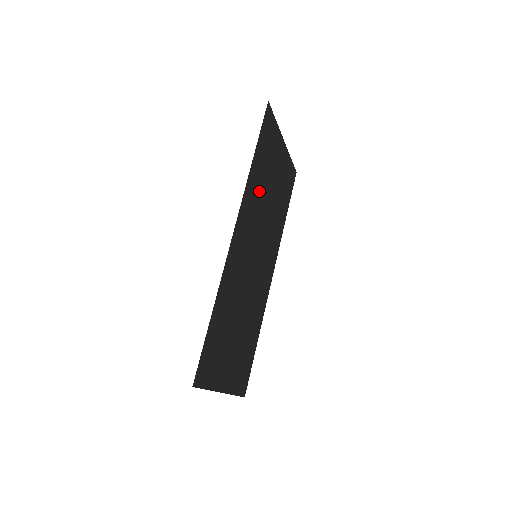
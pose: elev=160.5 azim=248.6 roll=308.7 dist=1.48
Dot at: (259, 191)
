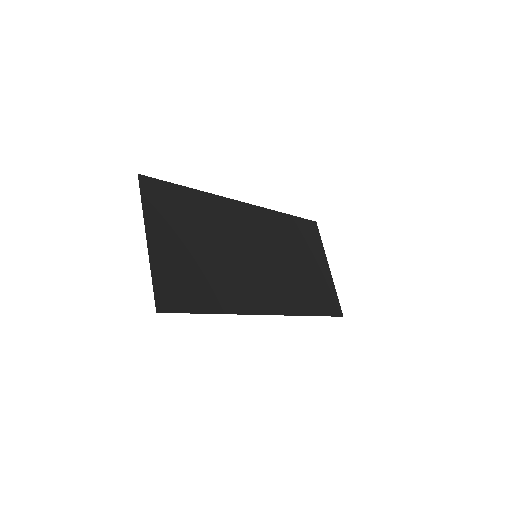
Dot at: (283, 236)
